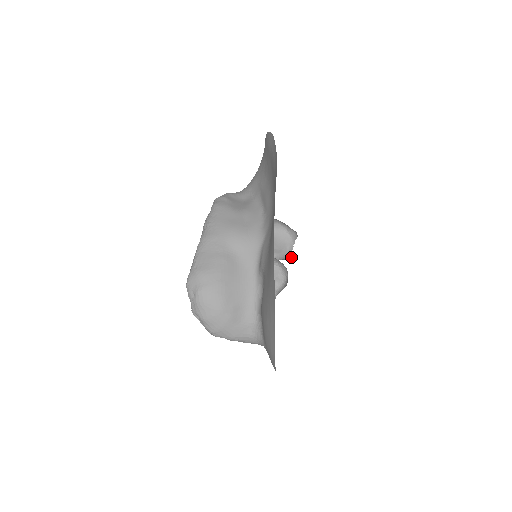
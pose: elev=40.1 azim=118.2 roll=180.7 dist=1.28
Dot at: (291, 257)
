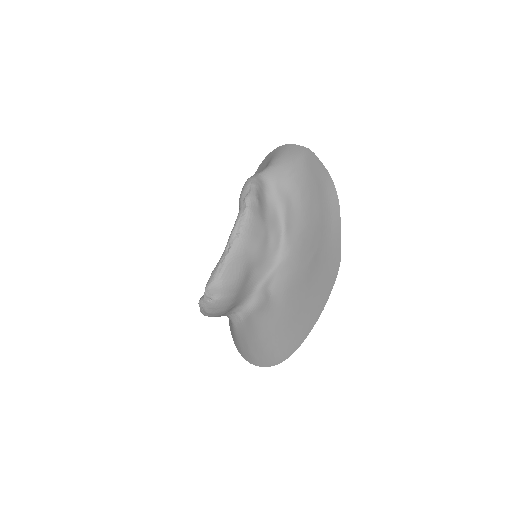
Dot at: occluded
